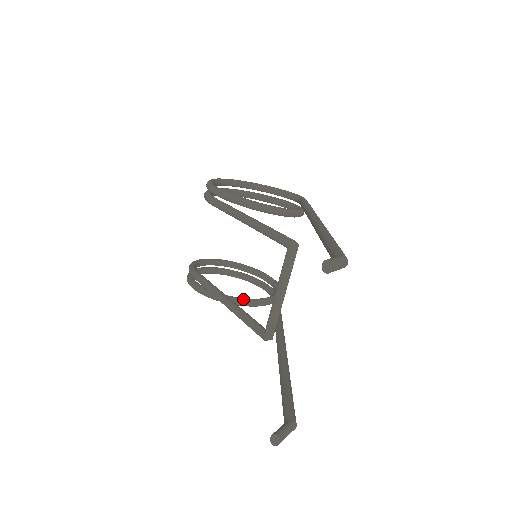
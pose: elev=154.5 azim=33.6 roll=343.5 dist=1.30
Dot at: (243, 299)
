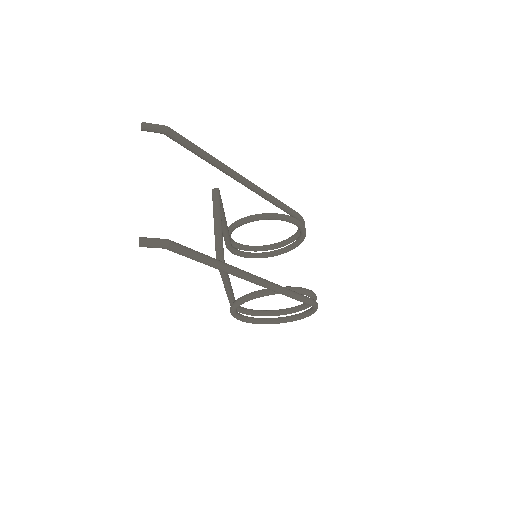
Dot at: (255, 291)
